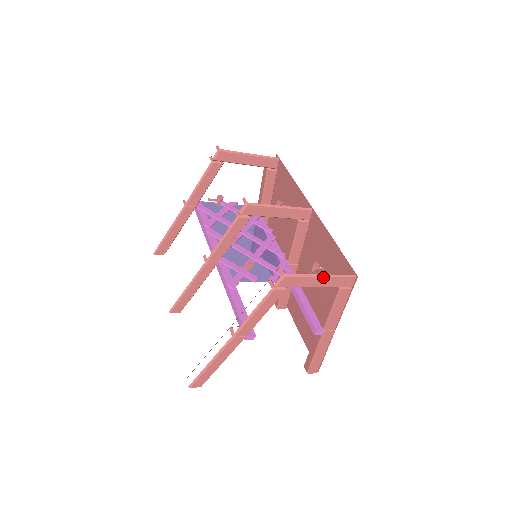
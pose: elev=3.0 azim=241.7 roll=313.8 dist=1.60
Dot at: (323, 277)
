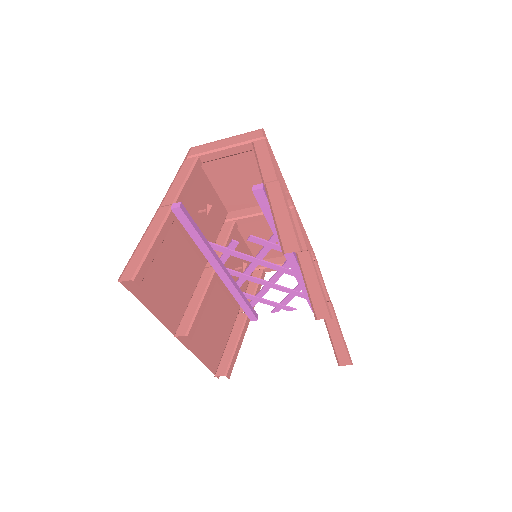
Dot at: (227, 139)
